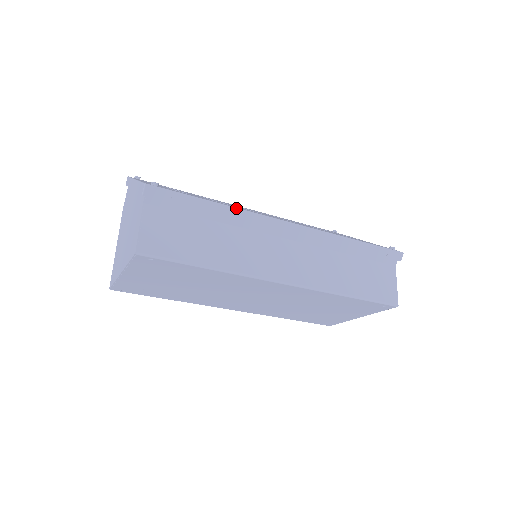
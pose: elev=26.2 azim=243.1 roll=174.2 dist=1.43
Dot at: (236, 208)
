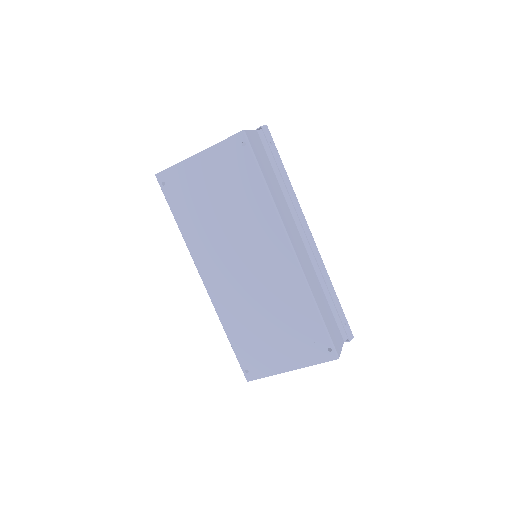
Dot at: occluded
